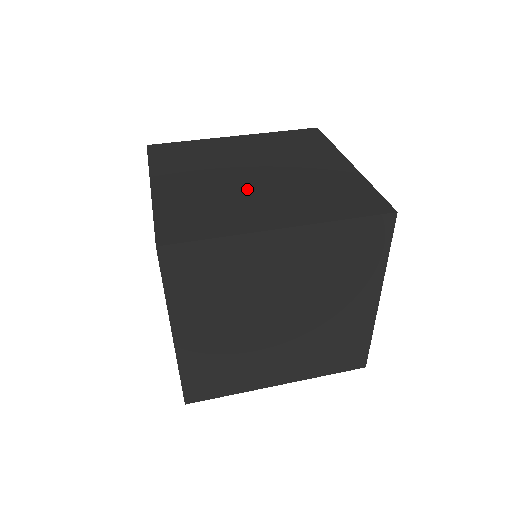
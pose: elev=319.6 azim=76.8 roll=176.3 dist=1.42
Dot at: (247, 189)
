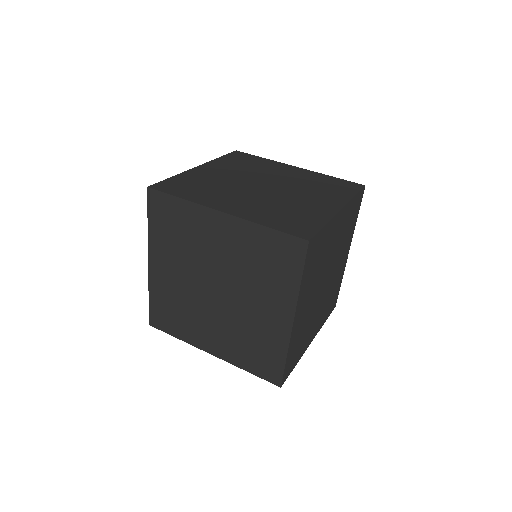
Dot at: (281, 195)
